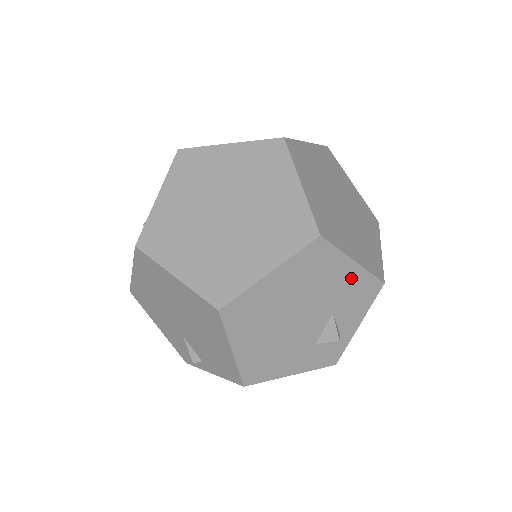
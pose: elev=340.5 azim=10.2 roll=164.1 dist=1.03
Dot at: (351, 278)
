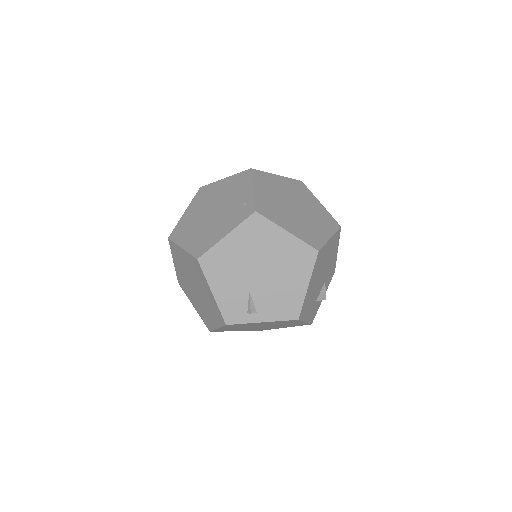
Dot at: (334, 261)
